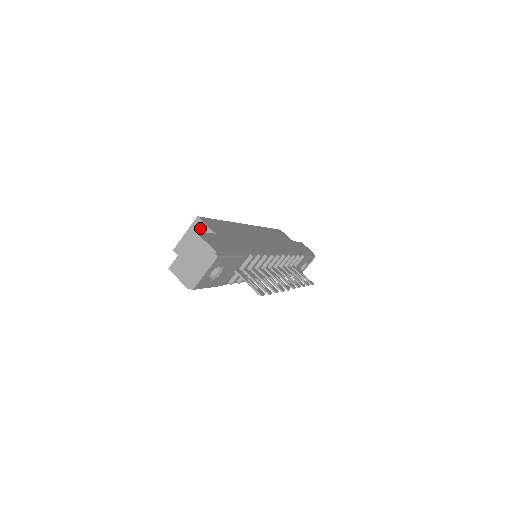
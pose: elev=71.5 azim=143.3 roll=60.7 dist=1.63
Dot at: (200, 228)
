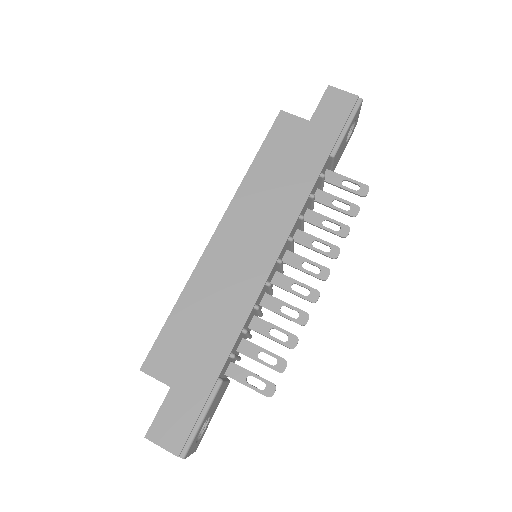
Dot at: occluded
